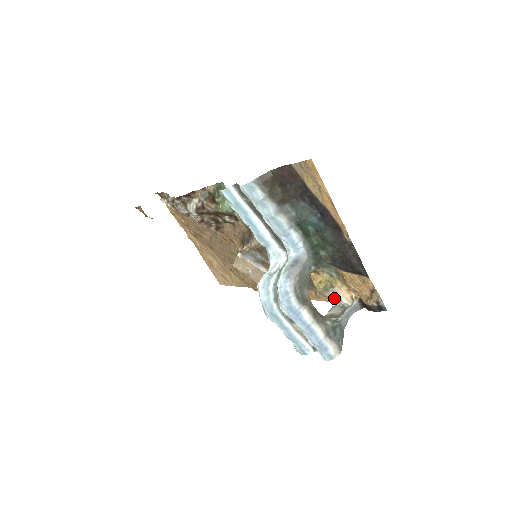
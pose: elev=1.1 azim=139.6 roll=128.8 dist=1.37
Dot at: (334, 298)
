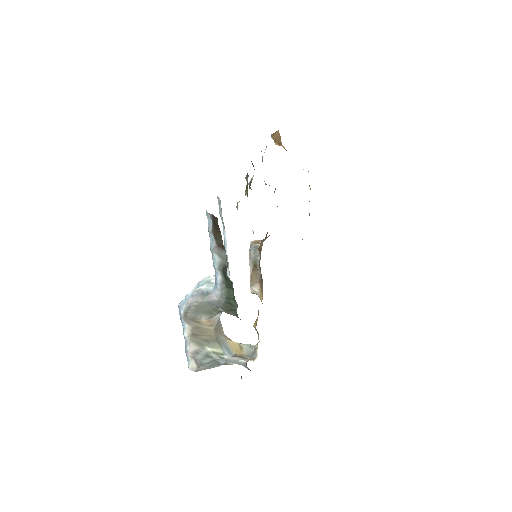
Dot at: (258, 342)
